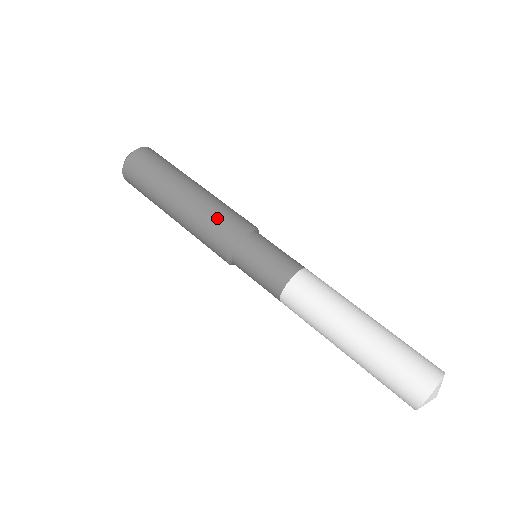
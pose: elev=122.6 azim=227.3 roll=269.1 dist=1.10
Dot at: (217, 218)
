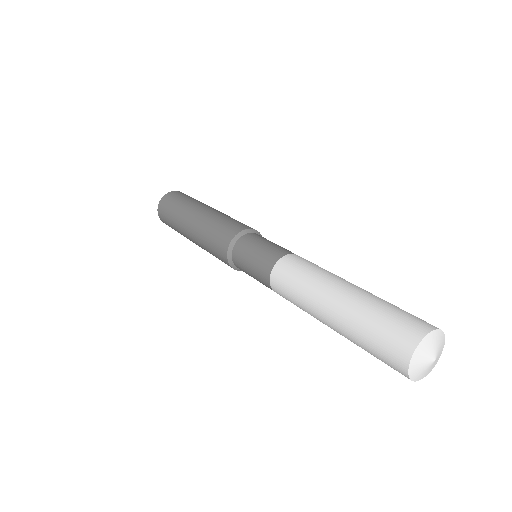
Dot at: (214, 234)
